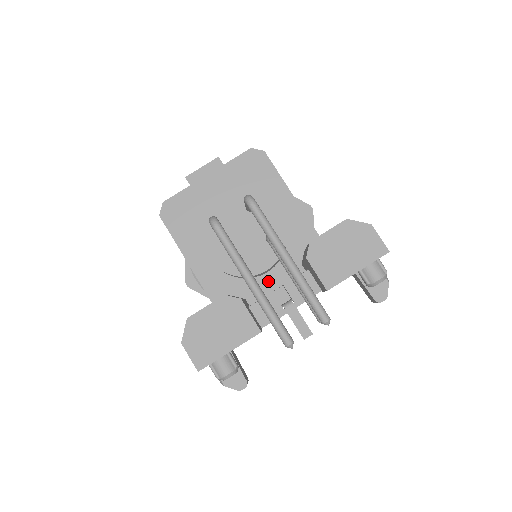
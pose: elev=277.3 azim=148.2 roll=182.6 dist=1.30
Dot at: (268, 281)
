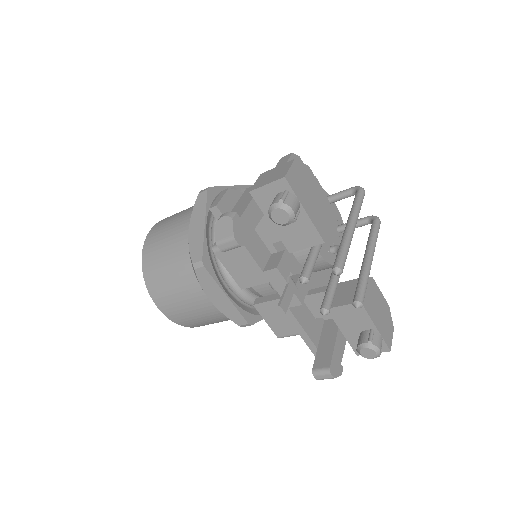
Dot at: (291, 259)
